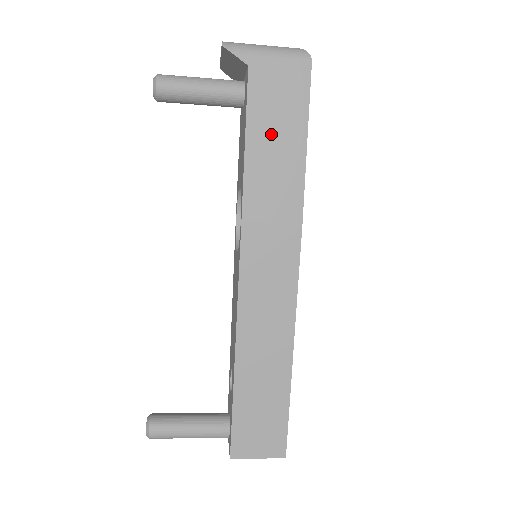
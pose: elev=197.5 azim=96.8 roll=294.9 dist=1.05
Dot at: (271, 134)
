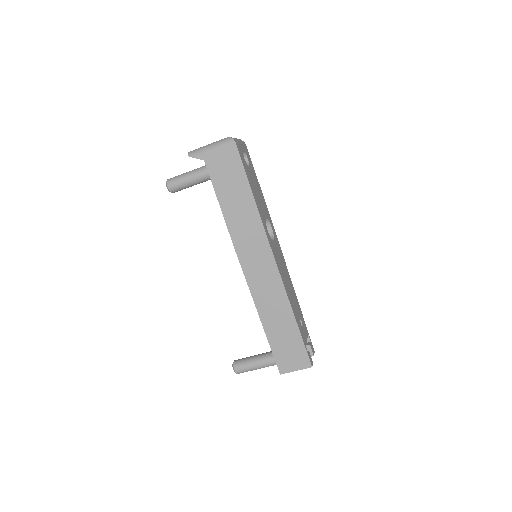
Dot at: (230, 191)
